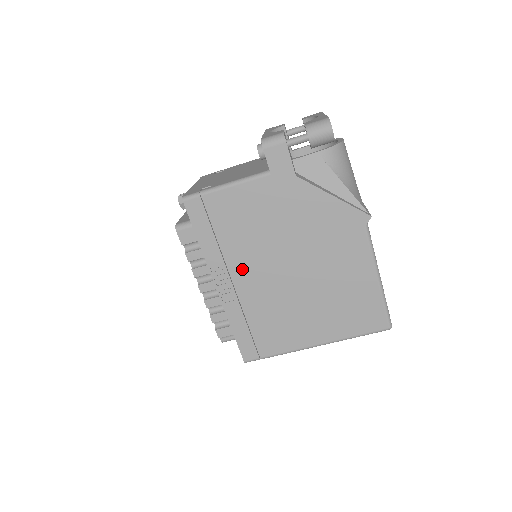
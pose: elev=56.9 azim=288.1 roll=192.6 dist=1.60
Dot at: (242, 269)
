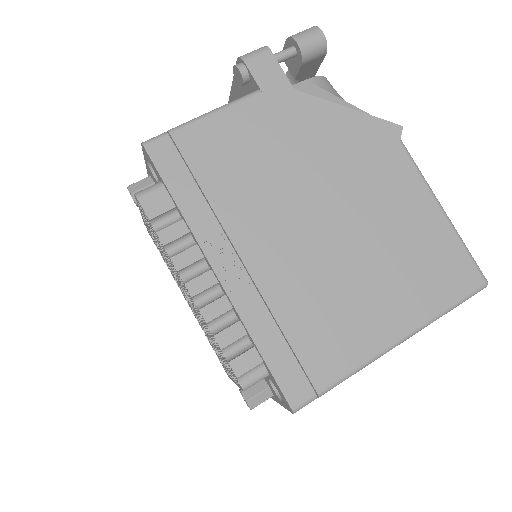
Dot at: (252, 235)
